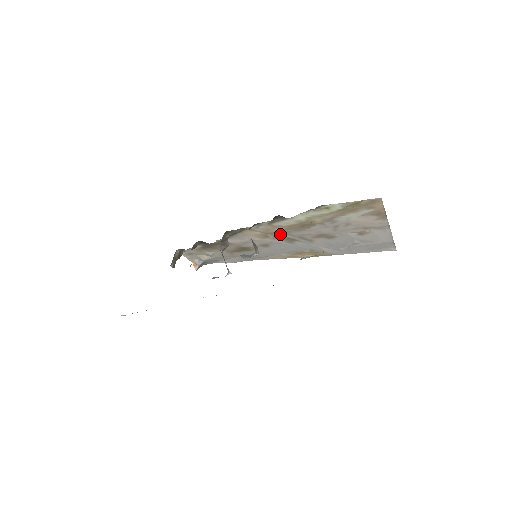
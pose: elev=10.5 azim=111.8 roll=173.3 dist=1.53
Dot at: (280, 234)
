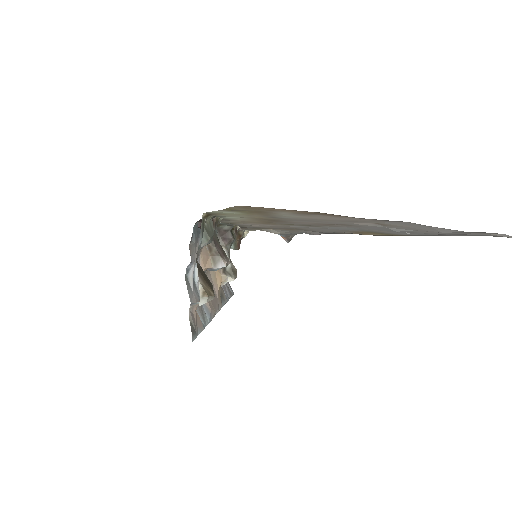
Dot at: (277, 223)
